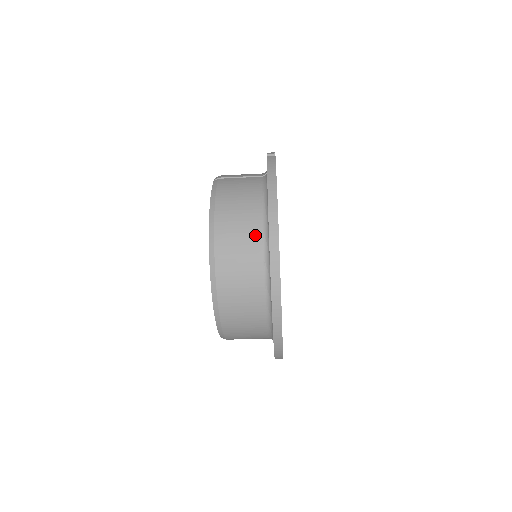
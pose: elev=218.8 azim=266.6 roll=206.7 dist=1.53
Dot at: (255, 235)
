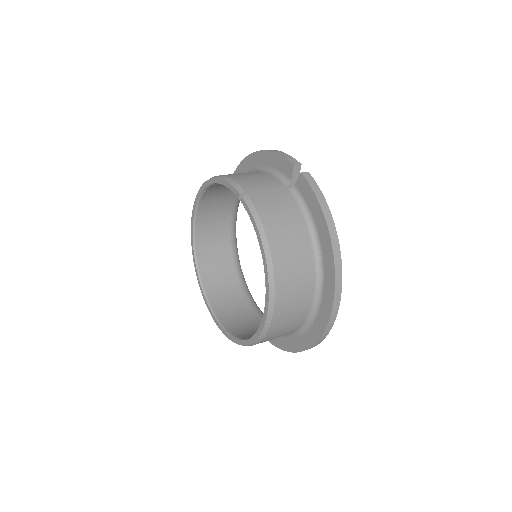
Dot at: (309, 267)
